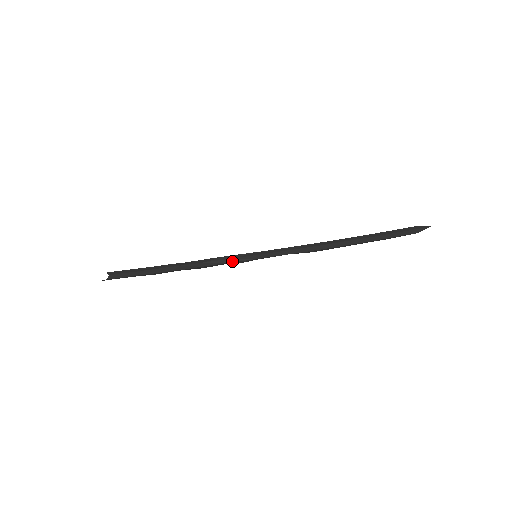
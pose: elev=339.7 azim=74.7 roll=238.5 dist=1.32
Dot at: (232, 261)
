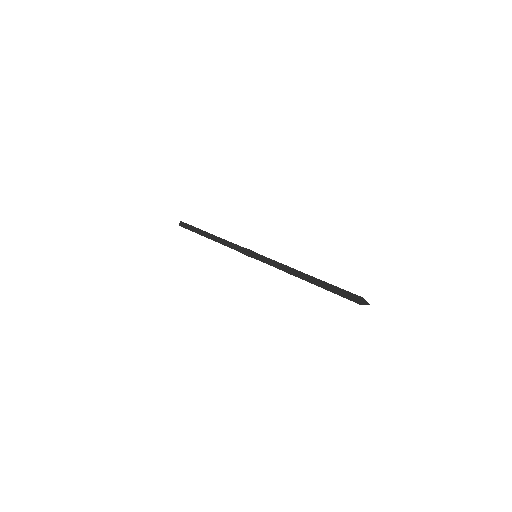
Dot at: (239, 251)
